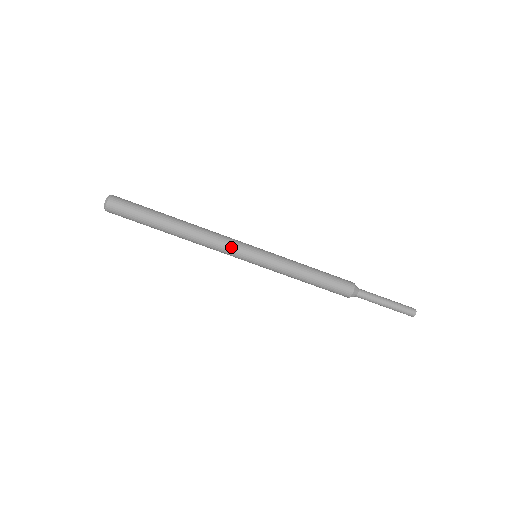
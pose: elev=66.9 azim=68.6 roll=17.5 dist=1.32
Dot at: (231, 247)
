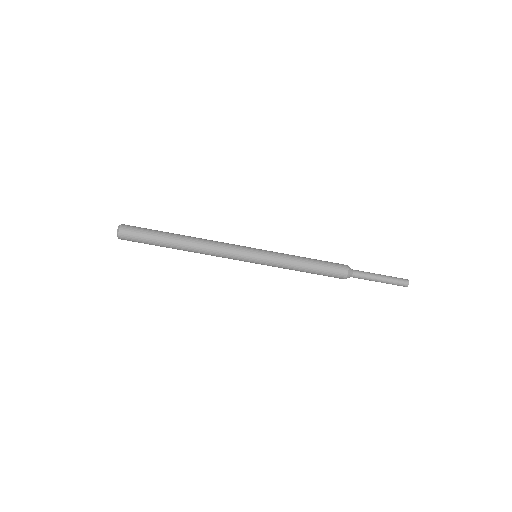
Dot at: (233, 250)
